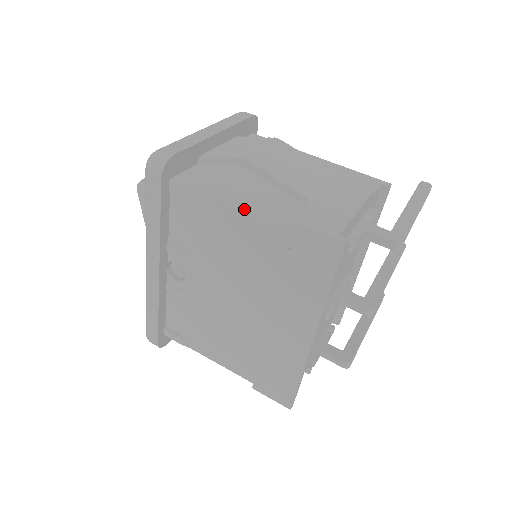
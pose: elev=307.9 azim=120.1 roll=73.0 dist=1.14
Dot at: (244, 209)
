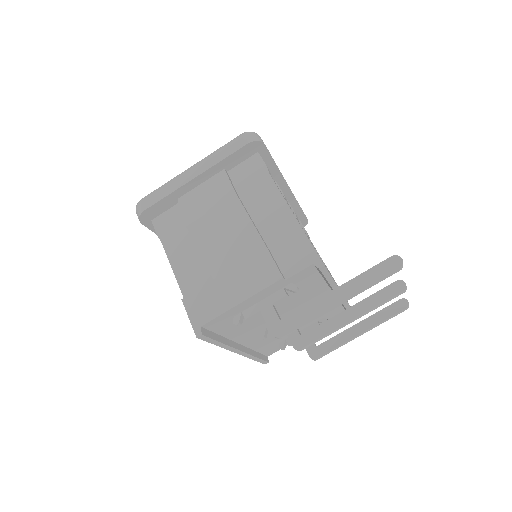
Dot at: (173, 269)
